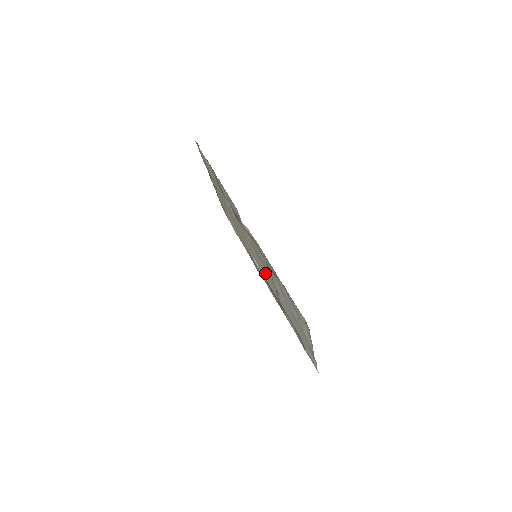
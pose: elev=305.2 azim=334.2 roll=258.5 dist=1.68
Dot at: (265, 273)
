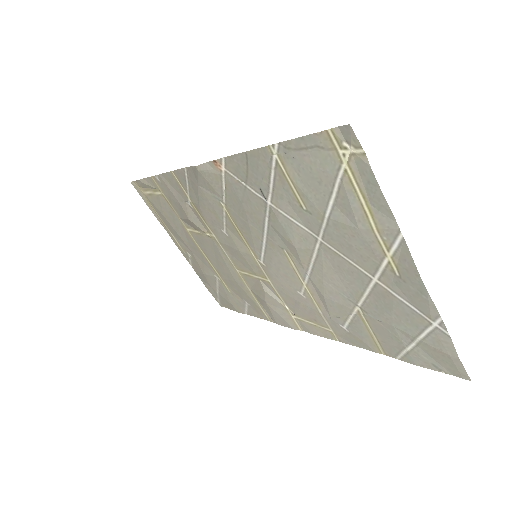
Dot at: (279, 268)
